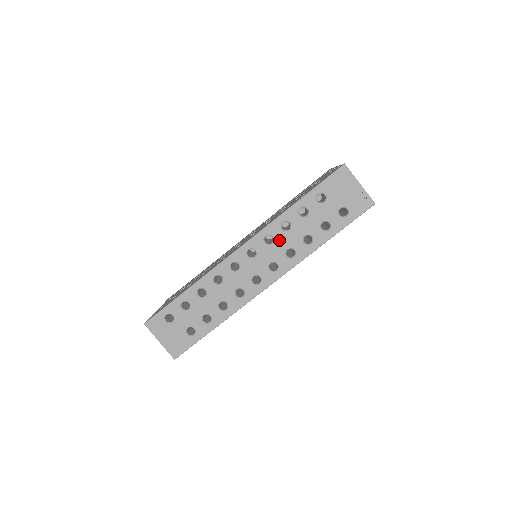
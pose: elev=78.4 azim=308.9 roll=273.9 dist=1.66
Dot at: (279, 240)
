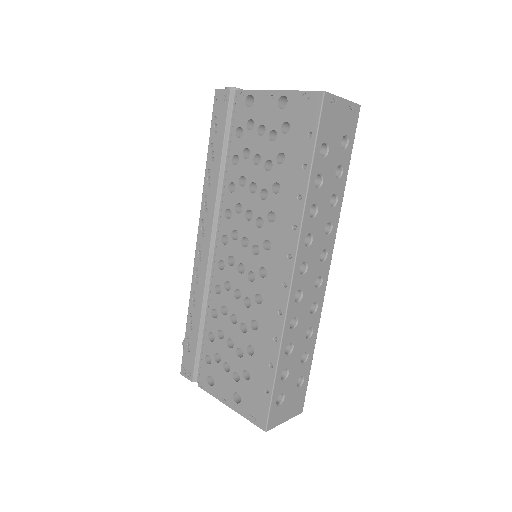
Dot at: (316, 230)
